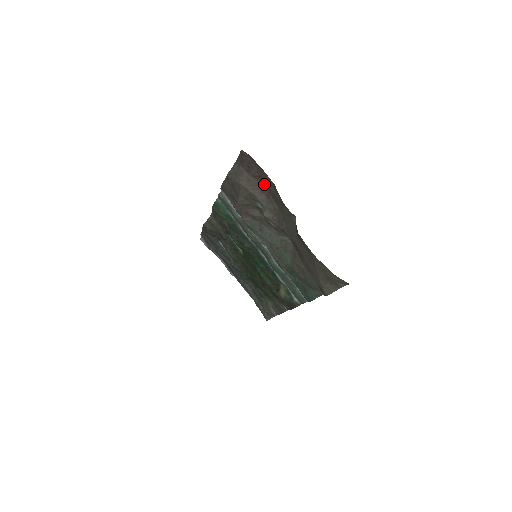
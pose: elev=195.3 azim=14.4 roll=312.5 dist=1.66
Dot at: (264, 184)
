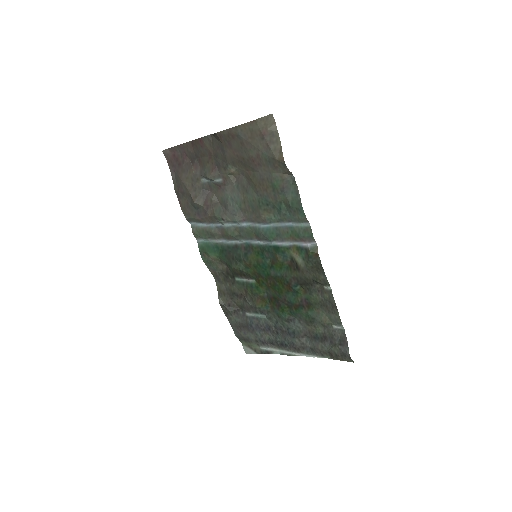
Dot at: (192, 158)
